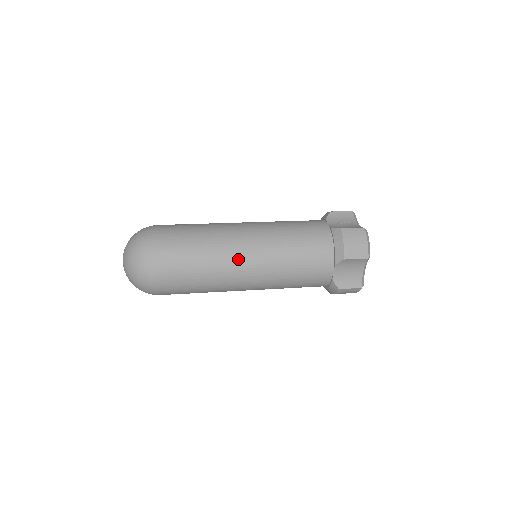
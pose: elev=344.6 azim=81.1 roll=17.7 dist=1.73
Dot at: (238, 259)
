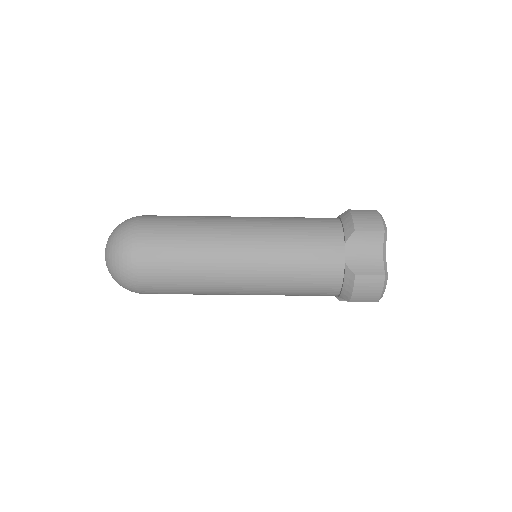
Dot at: (230, 232)
